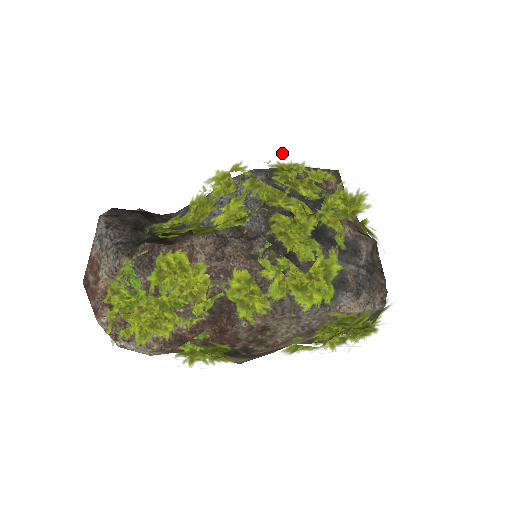
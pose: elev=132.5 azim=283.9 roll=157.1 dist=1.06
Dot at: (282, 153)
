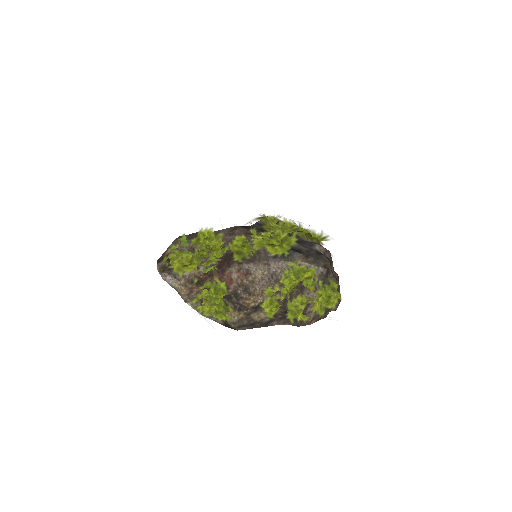
Dot at: occluded
